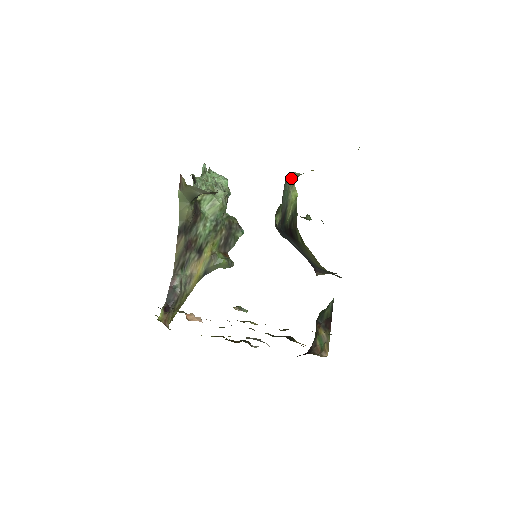
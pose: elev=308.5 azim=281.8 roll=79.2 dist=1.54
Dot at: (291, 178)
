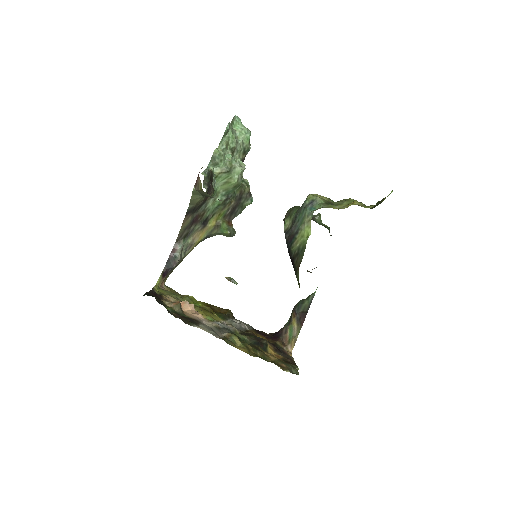
Dot at: (311, 206)
